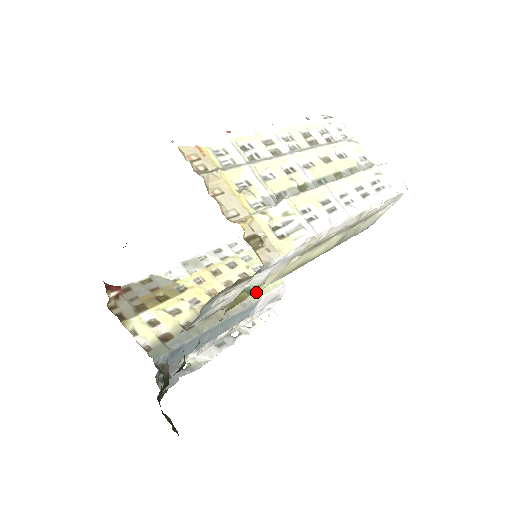
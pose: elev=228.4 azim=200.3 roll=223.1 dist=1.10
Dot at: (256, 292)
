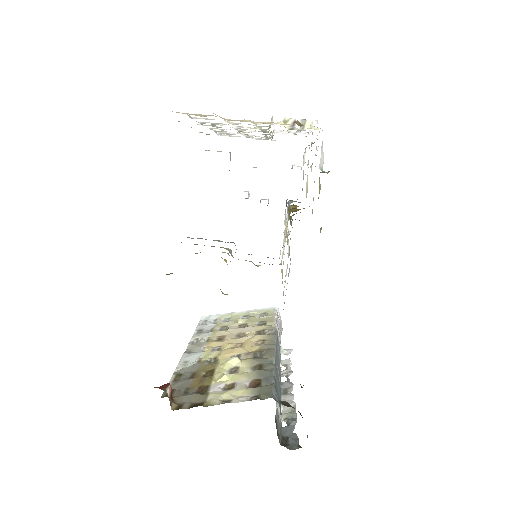
Dot at: occluded
